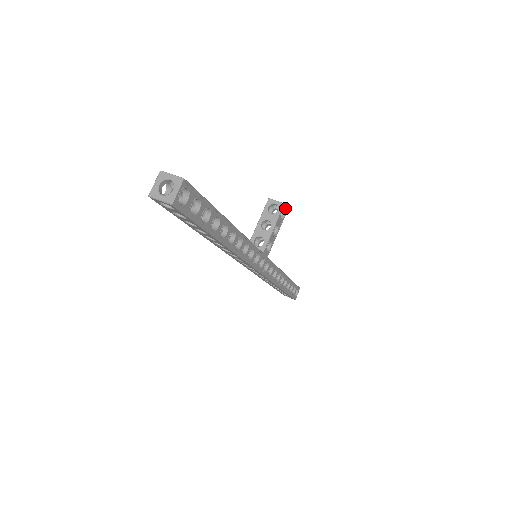
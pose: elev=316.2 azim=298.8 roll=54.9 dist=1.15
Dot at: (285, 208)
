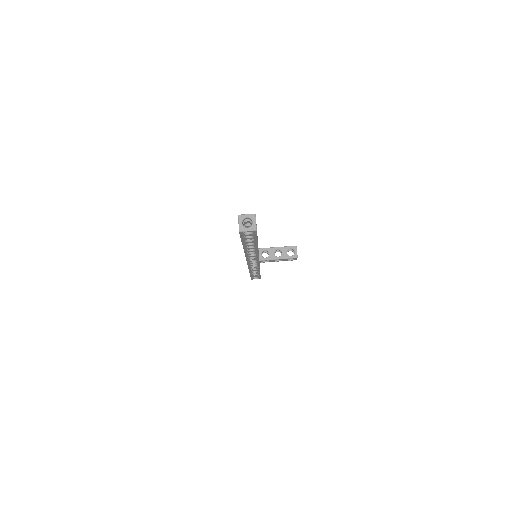
Dot at: (296, 259)
